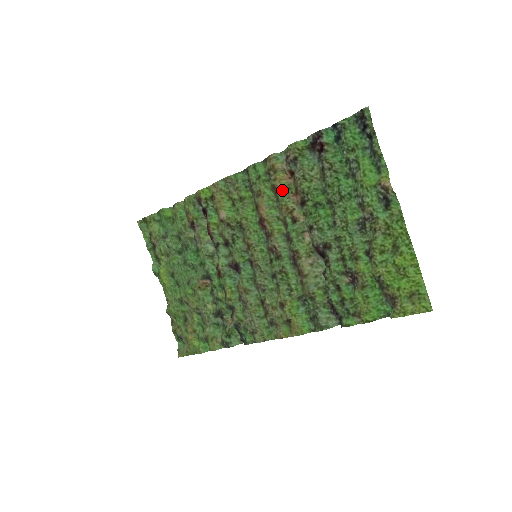
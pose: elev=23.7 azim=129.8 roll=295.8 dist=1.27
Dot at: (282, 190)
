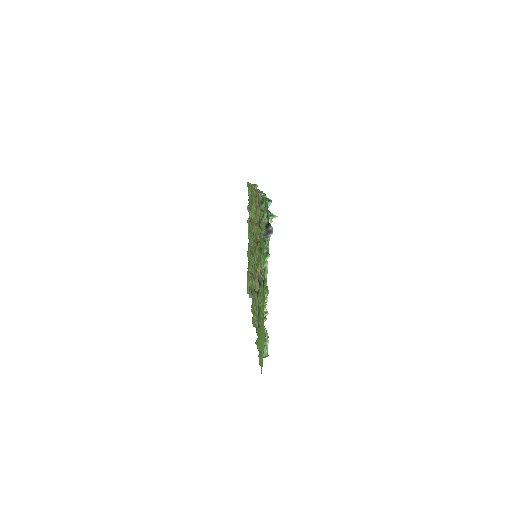
Dot at: (256, 224)
